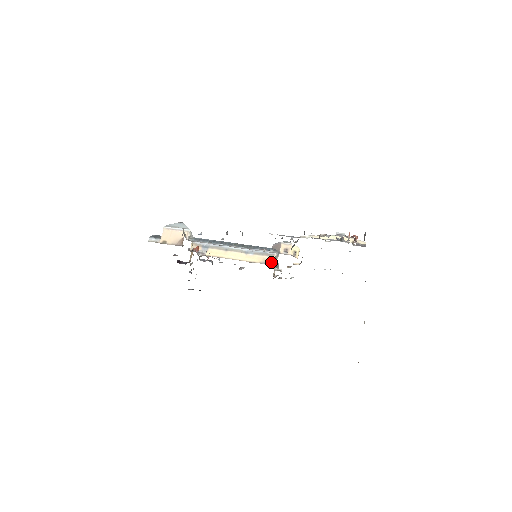
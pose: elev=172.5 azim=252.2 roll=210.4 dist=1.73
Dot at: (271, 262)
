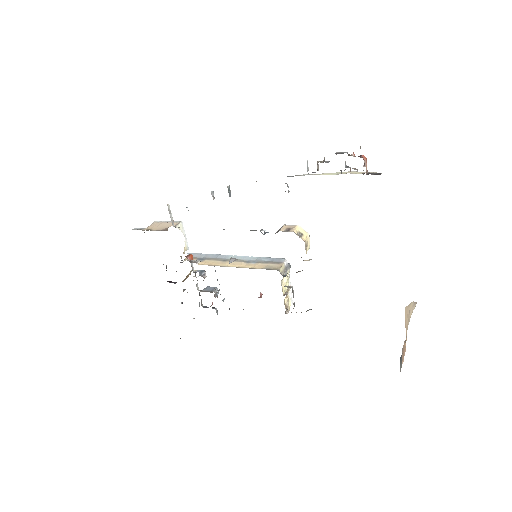
Dot at: (276, 268)
